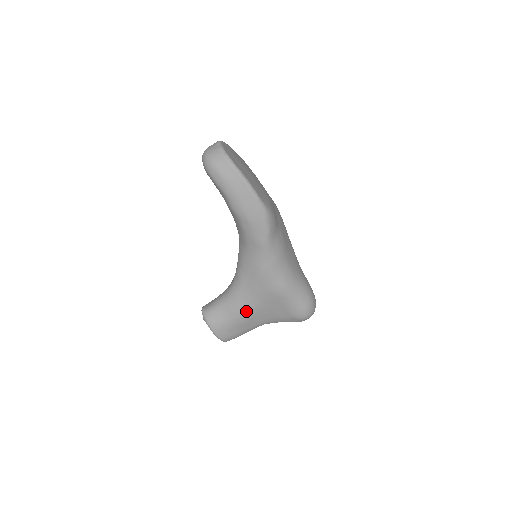
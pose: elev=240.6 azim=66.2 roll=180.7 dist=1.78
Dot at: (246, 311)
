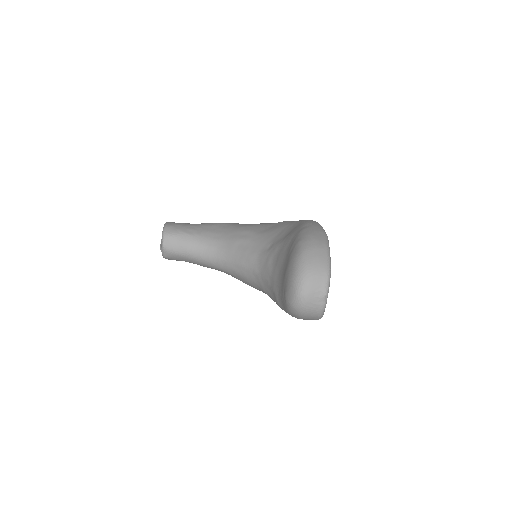
Dot at: occluded
